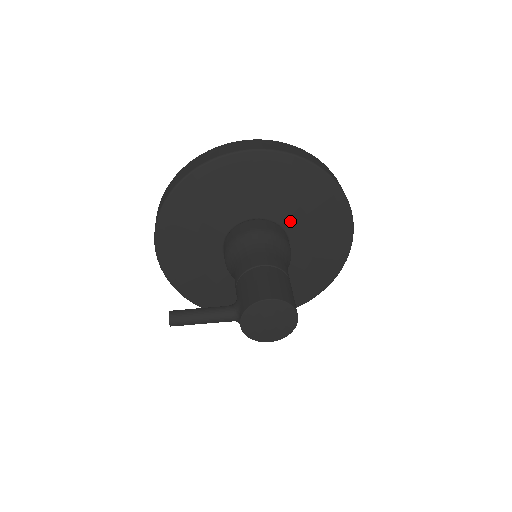
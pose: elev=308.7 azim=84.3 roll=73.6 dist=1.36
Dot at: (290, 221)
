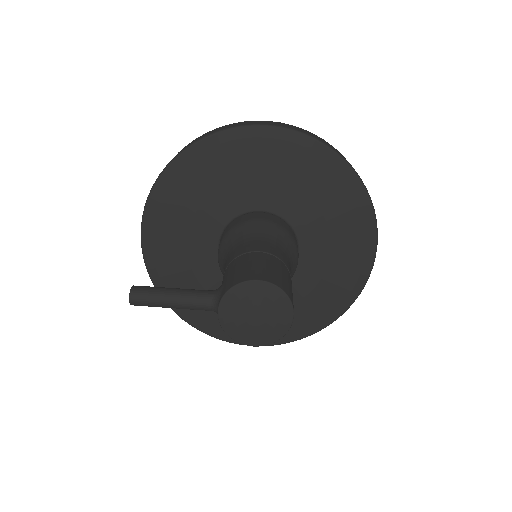
Dot at: (302, 220)
